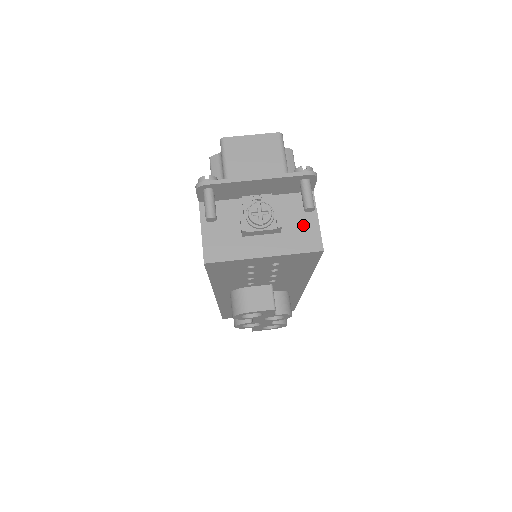
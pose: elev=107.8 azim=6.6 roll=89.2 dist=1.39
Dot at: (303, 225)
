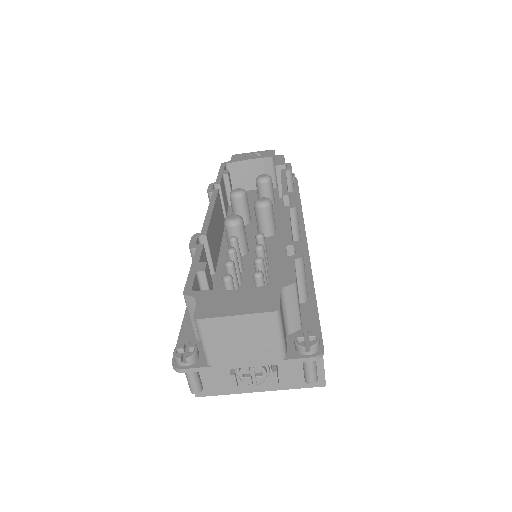
Dot at: occluded
